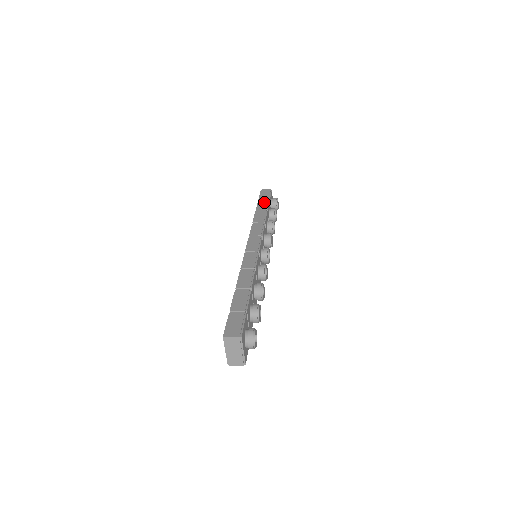
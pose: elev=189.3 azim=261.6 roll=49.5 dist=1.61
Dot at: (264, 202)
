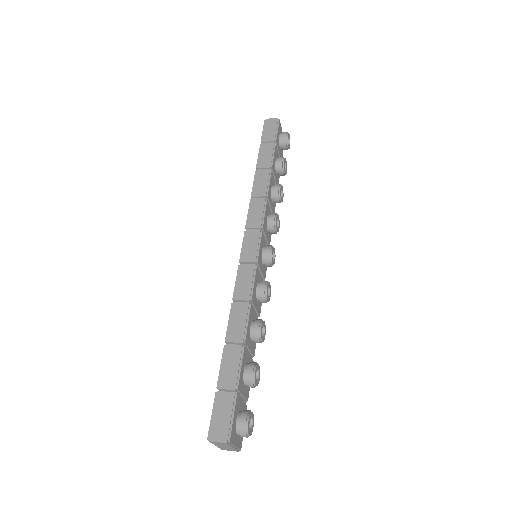
Dot at: (268, 150)
